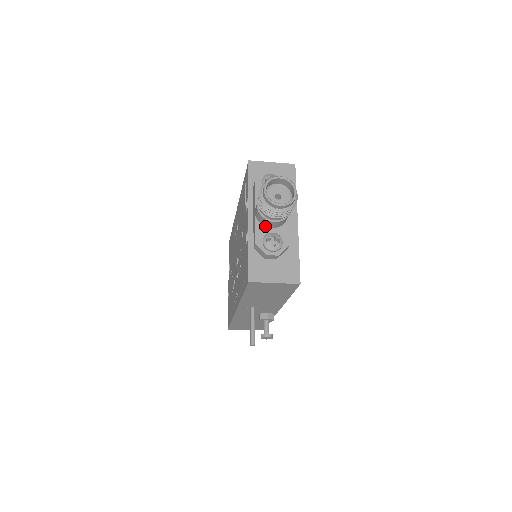
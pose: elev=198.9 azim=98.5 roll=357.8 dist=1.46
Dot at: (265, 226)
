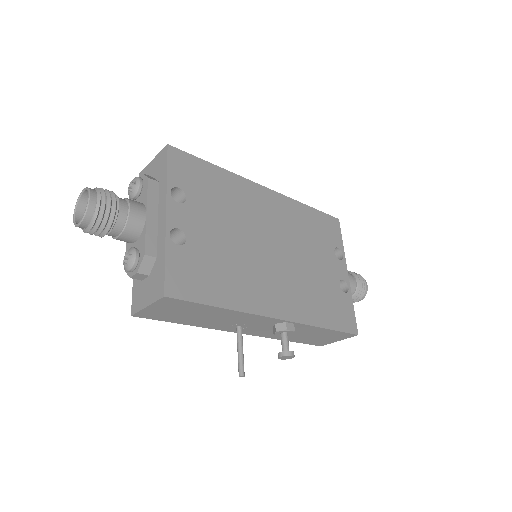
Dot at: (131, 243)
